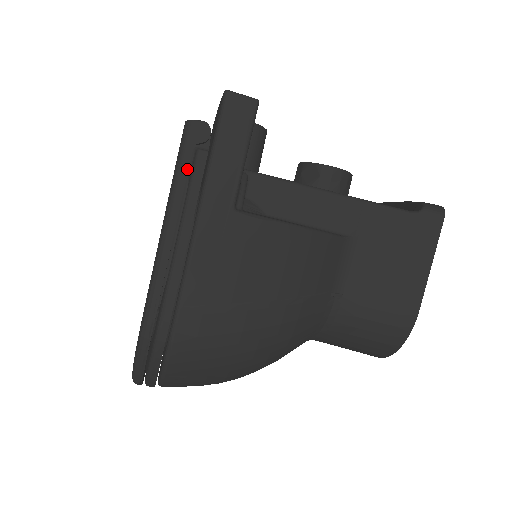
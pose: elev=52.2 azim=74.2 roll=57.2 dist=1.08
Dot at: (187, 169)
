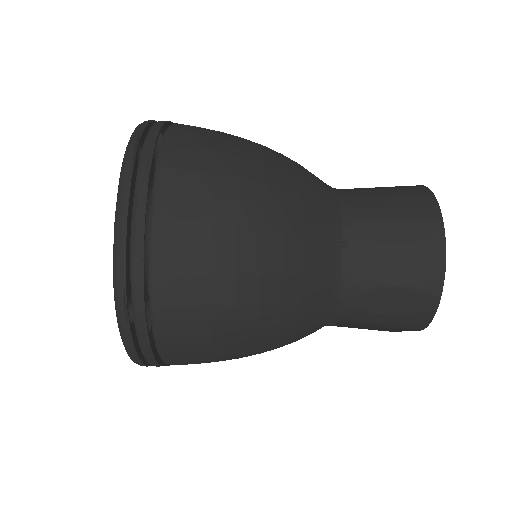
Dot at: occluded
